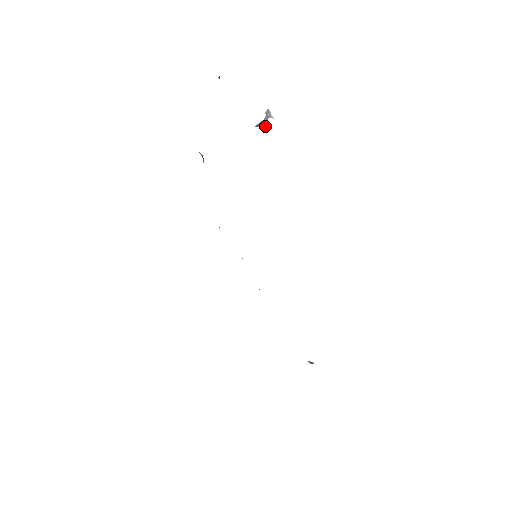
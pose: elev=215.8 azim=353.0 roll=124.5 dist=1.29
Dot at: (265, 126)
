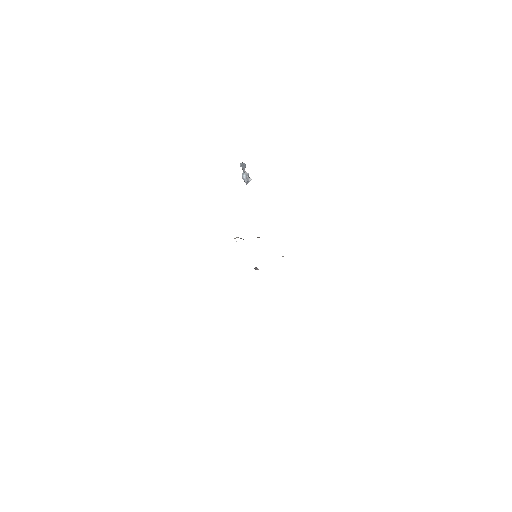
Dot at: (244, 177)
